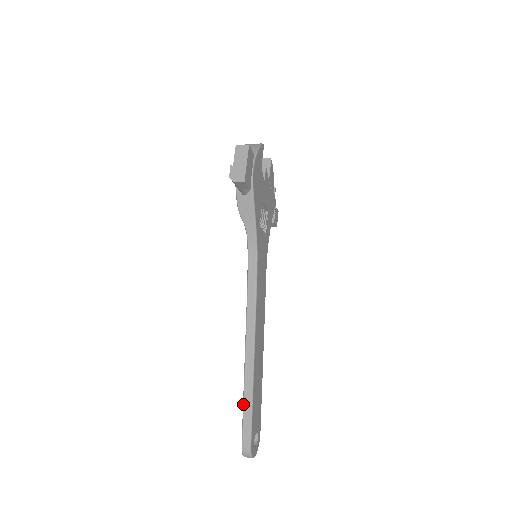
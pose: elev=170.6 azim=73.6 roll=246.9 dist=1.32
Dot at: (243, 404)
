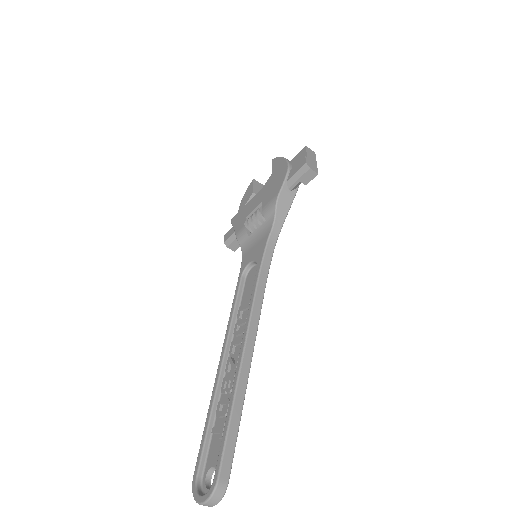
Dot at: (231, 414)
